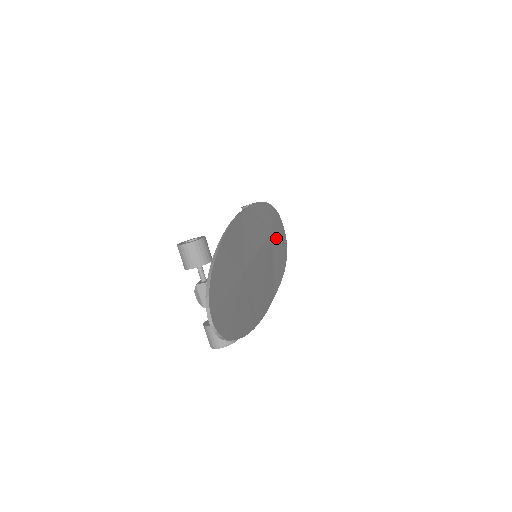
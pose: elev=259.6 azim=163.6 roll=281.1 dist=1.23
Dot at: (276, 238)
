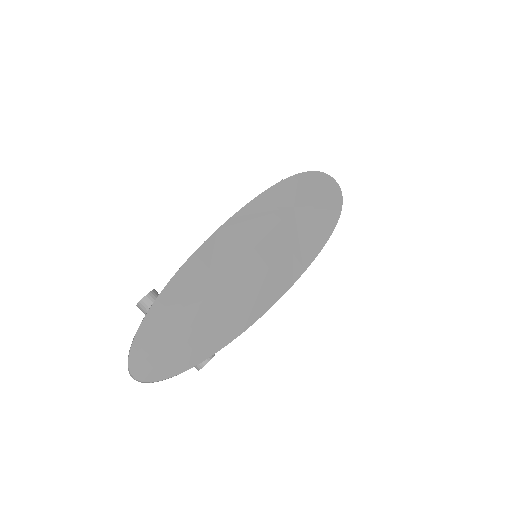
Dot at: (306, 210)
